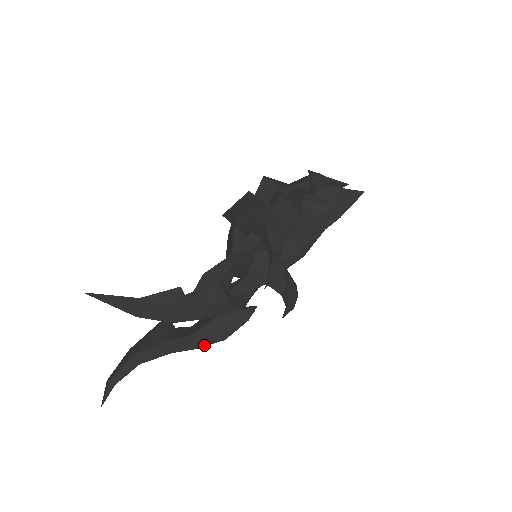
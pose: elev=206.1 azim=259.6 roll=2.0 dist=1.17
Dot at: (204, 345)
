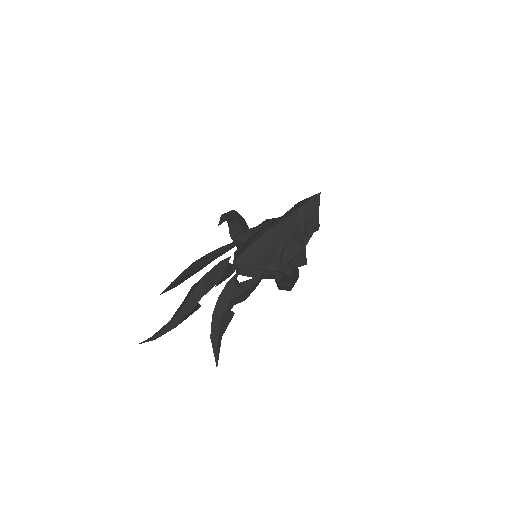
Dot at: (196, 286)
